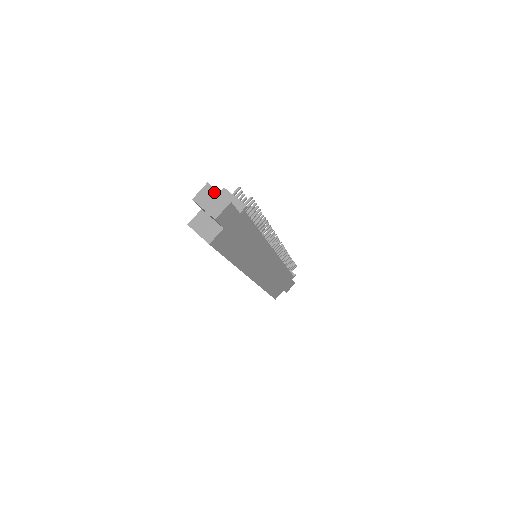
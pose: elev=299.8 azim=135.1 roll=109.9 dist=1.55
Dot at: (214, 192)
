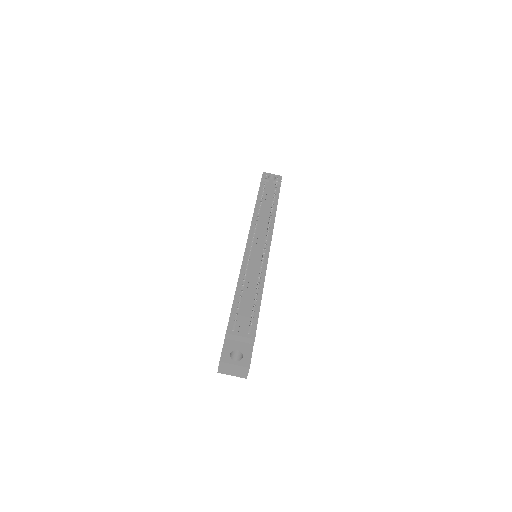
Dot at: (231, 366)
